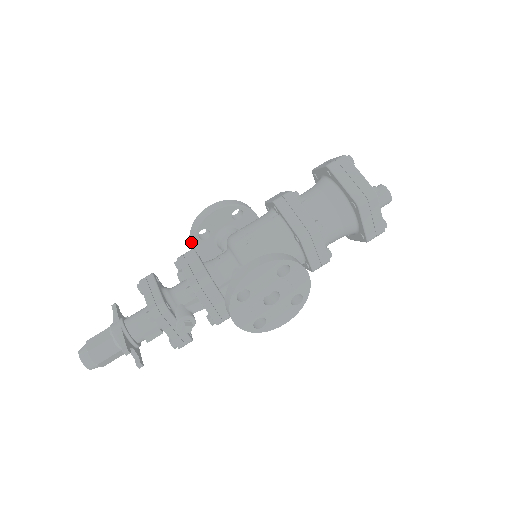
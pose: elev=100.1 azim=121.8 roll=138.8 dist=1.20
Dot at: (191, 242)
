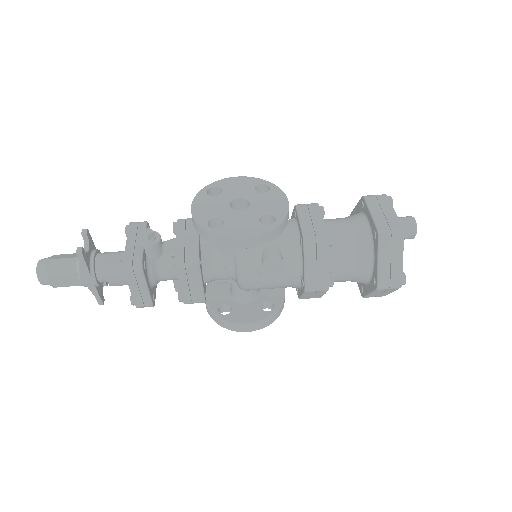
Dot at: (208, 284)
